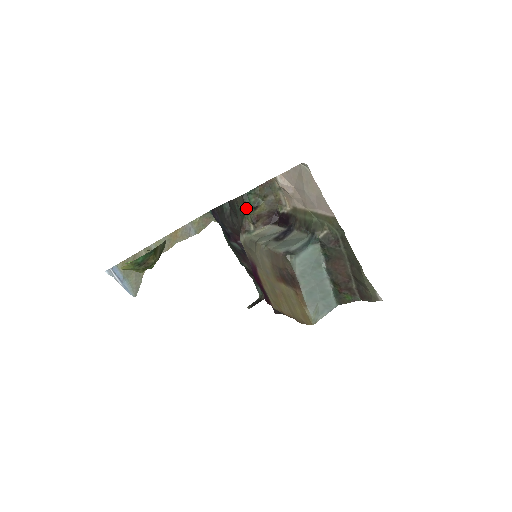
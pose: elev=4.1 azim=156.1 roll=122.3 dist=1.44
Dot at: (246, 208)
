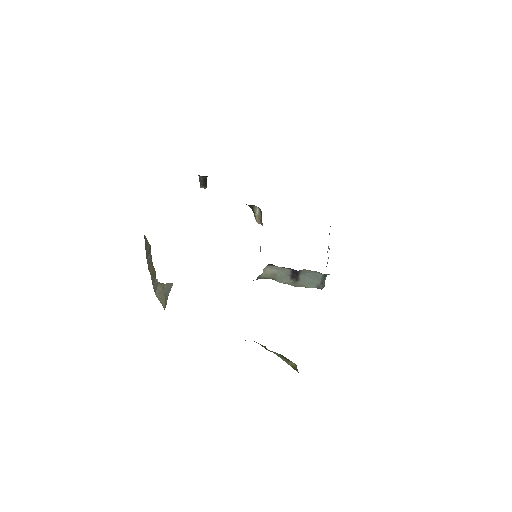
Dot at: occluded
